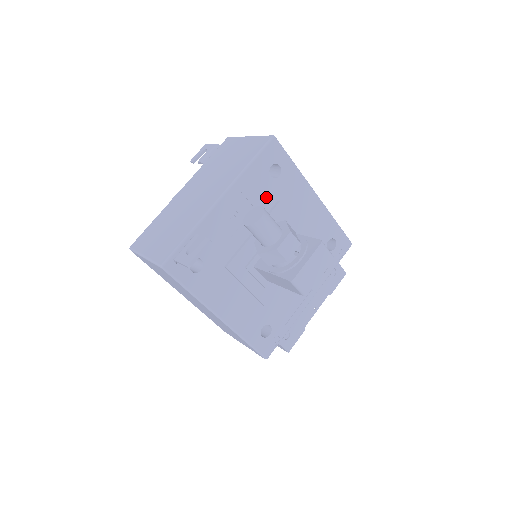
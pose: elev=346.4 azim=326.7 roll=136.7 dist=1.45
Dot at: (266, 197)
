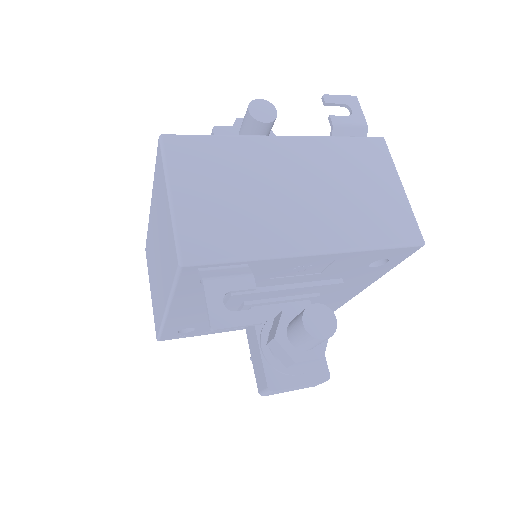
Dot at: (341, 272)
